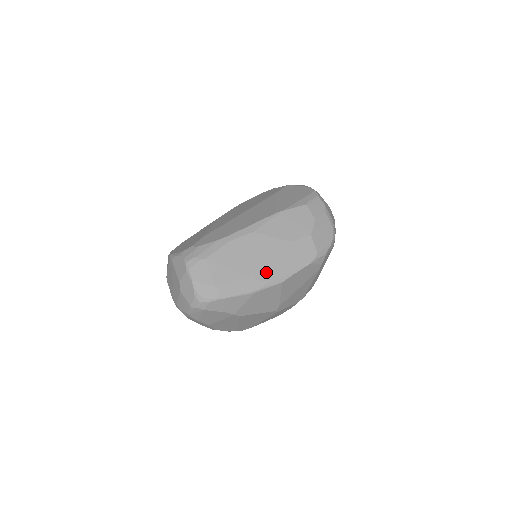
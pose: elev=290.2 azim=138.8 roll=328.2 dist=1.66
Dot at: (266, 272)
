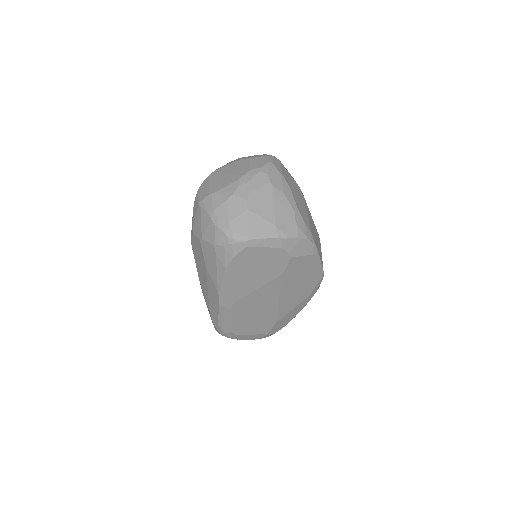
Dot at: occluded
